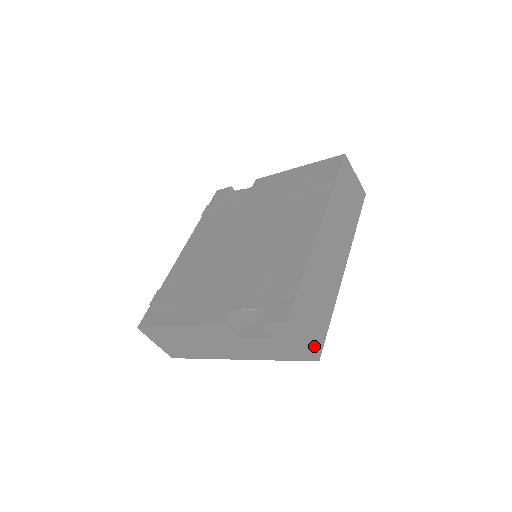
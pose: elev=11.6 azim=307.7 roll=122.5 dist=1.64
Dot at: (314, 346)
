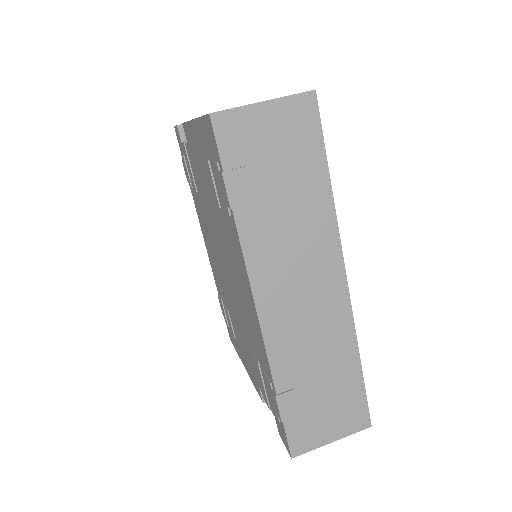
Dot at: (352, 425)
